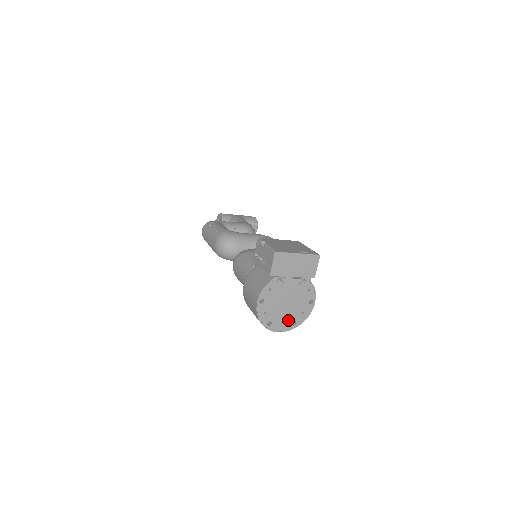
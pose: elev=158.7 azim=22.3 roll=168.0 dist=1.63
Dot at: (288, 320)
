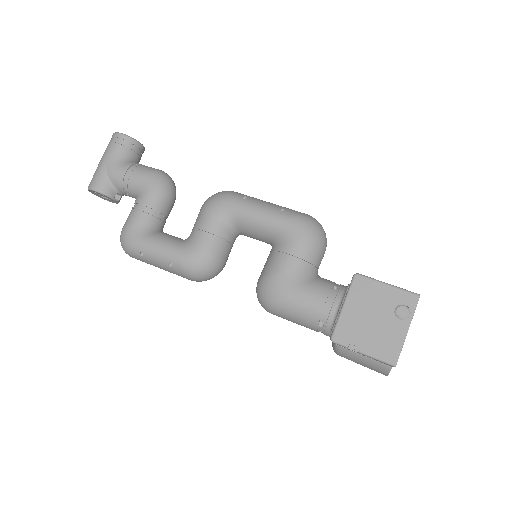
Dot at: occluded
